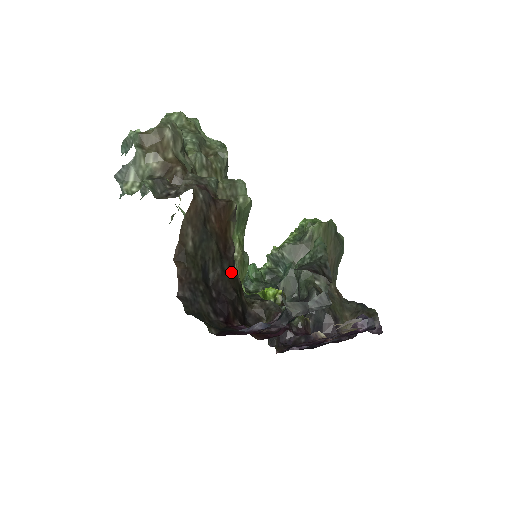
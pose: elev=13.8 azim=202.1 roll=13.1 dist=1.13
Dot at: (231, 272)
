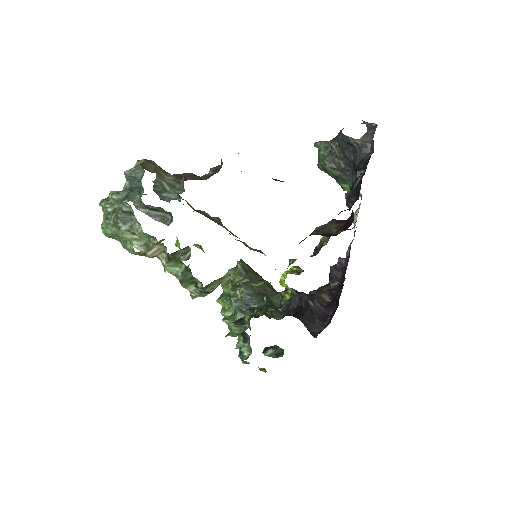
Dot at: occluded
